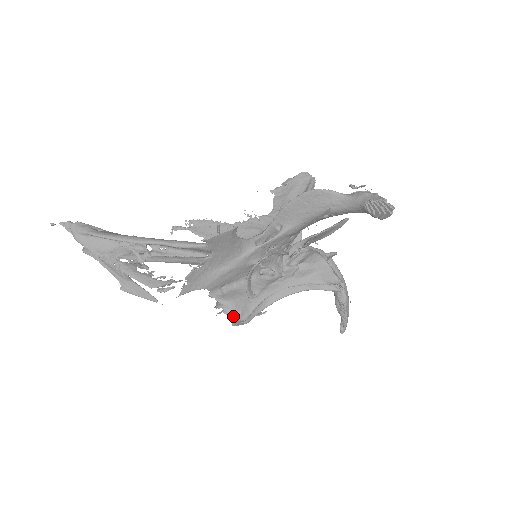
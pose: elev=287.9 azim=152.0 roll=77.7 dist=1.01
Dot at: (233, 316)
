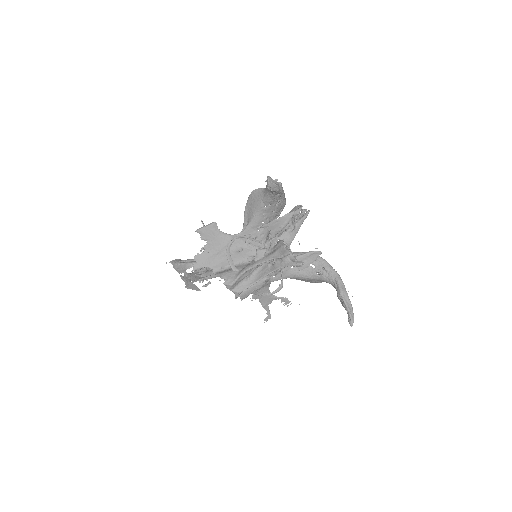
Dot at: occluded
